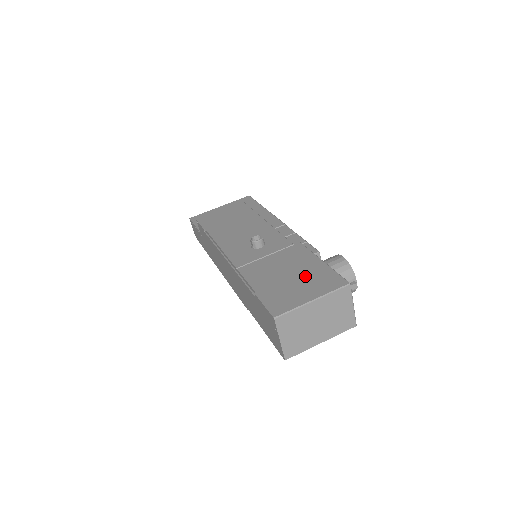
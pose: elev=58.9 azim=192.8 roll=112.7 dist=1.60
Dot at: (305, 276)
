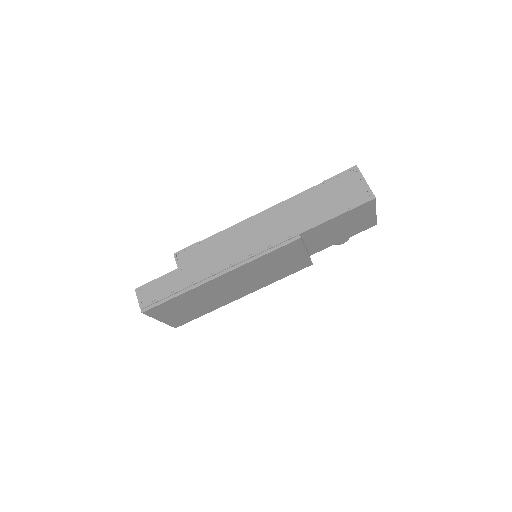
Dot at: occluded
